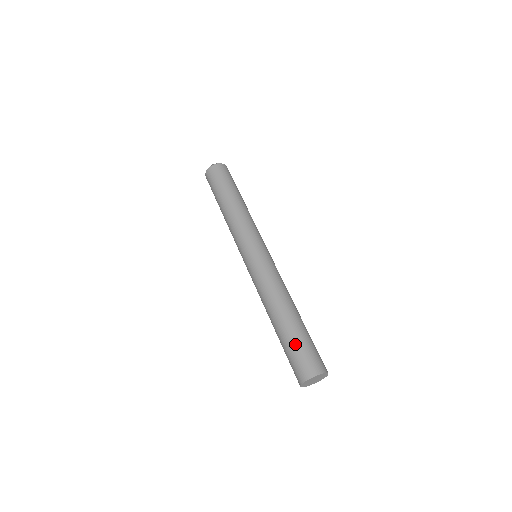
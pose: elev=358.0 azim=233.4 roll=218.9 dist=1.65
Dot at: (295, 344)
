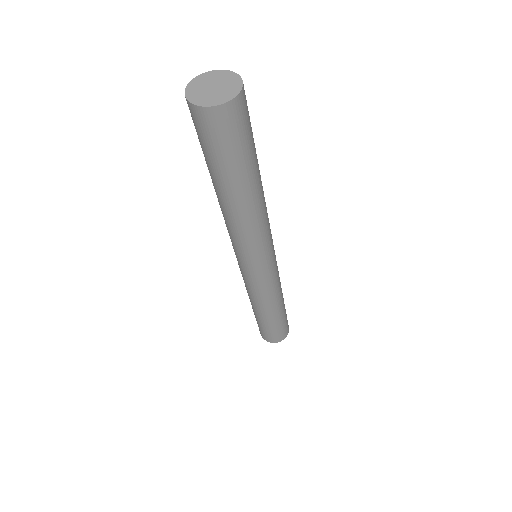
Dot at: occluded
